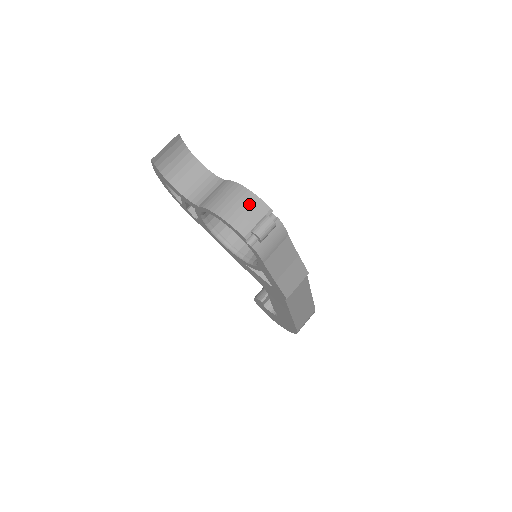
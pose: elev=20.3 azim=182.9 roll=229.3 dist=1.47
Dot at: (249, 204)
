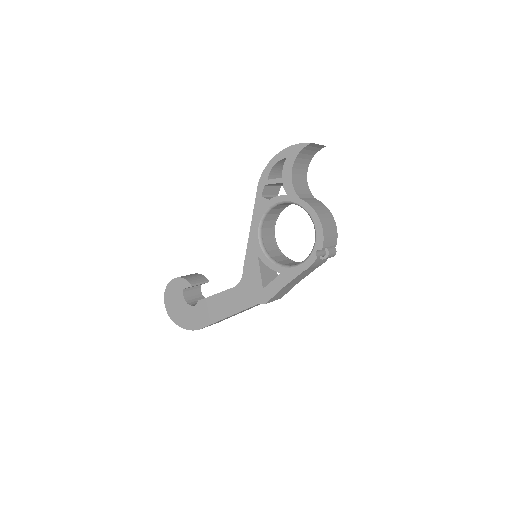
Dot at: (333, 231)
